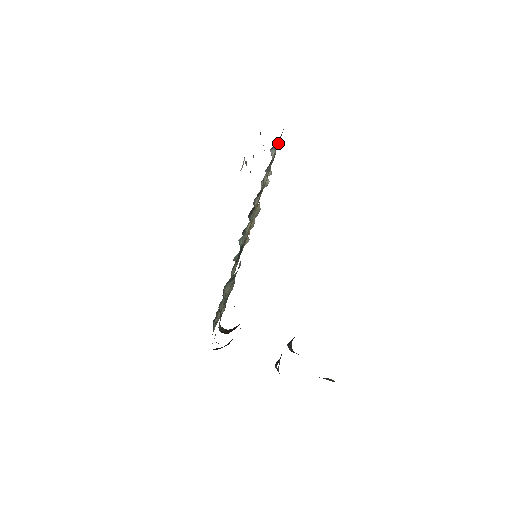
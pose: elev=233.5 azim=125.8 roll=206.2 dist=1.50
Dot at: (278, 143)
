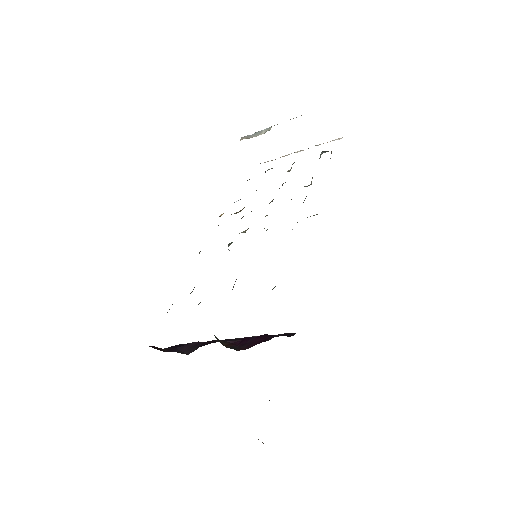
Dot at: occluded
